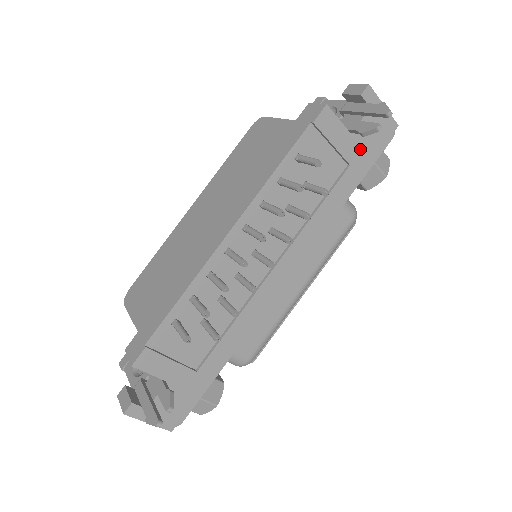
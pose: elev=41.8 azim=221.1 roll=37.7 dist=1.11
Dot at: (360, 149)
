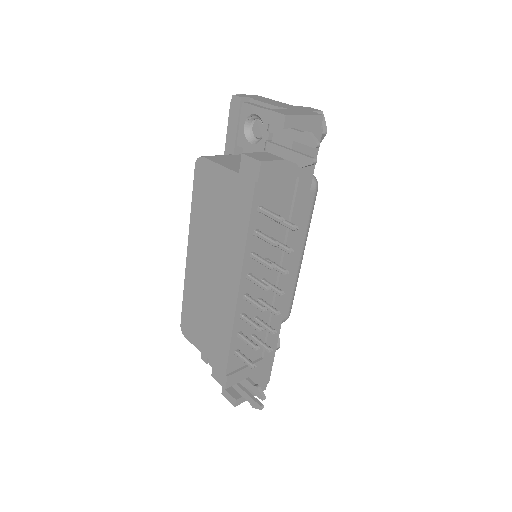
Dot at: occluded
